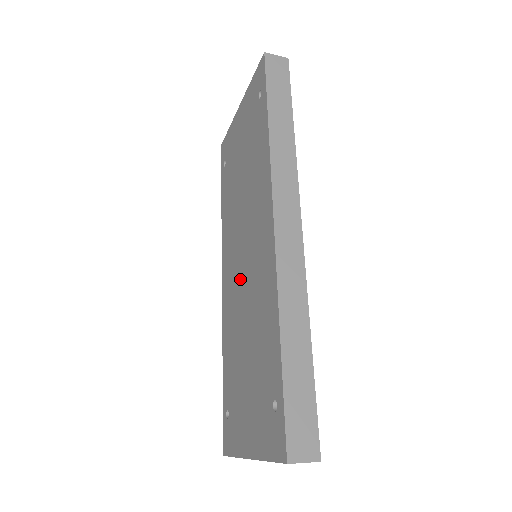
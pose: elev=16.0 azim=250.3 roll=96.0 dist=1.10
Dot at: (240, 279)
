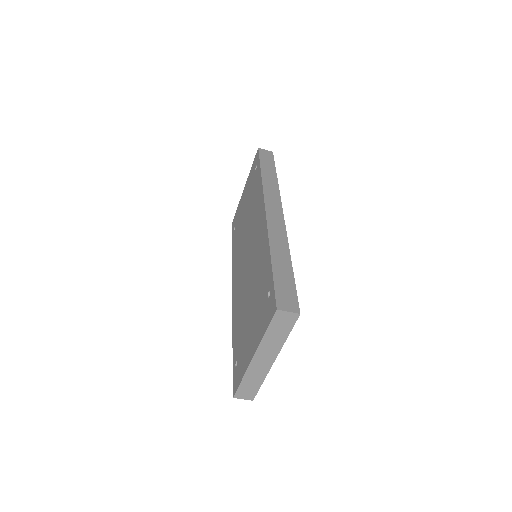
Dot at: (245, 270)
